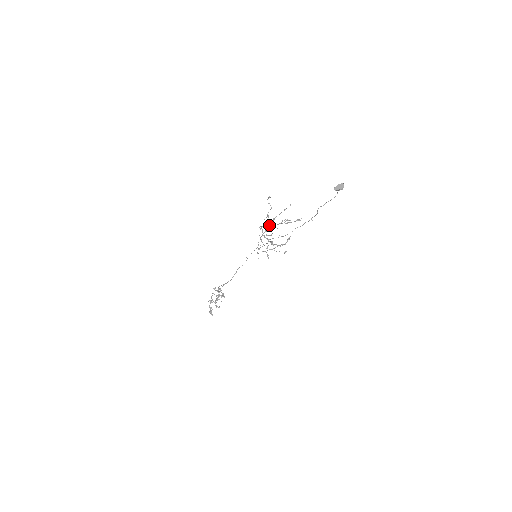
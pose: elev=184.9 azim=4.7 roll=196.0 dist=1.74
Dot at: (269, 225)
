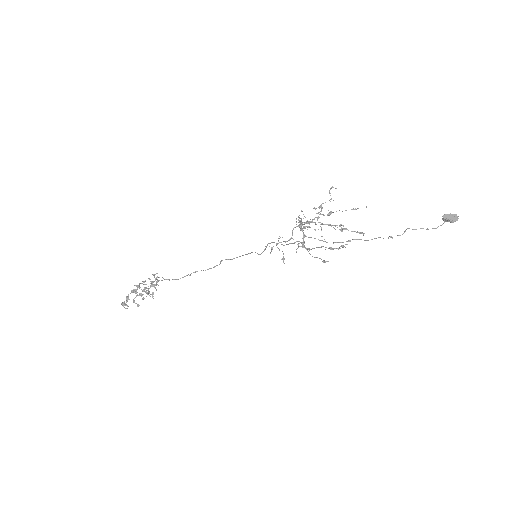
Dot at: (317, 218)
